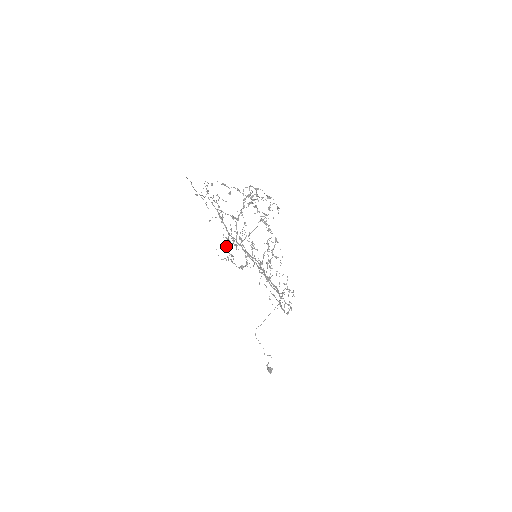
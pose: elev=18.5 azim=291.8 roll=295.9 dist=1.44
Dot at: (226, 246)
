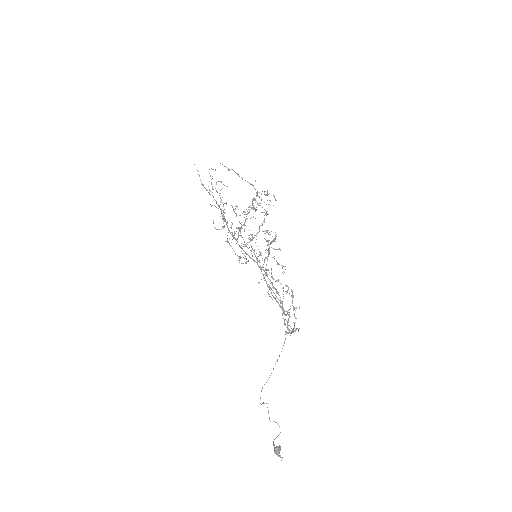
Dot at: occluded
